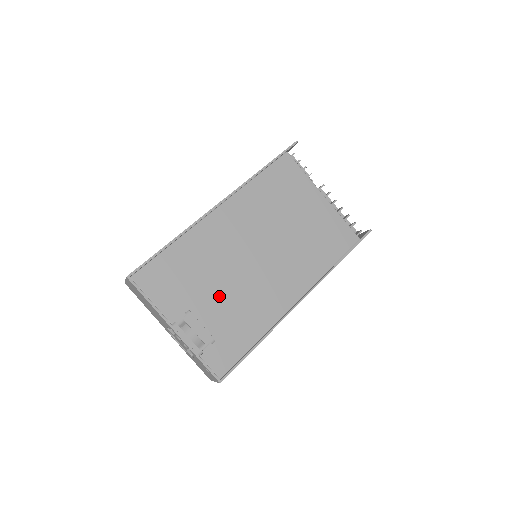
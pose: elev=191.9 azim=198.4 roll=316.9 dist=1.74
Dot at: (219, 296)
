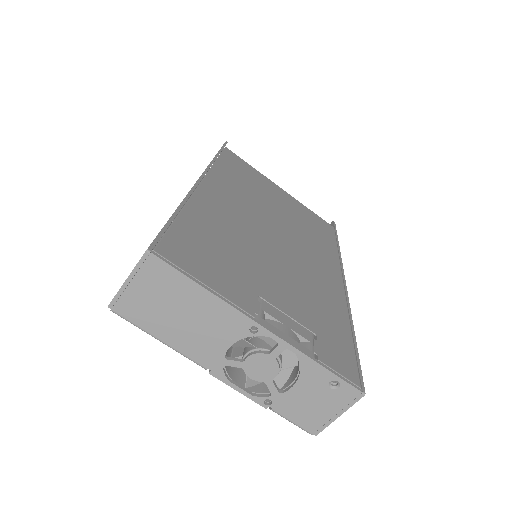
Dot at: (276, 277)
